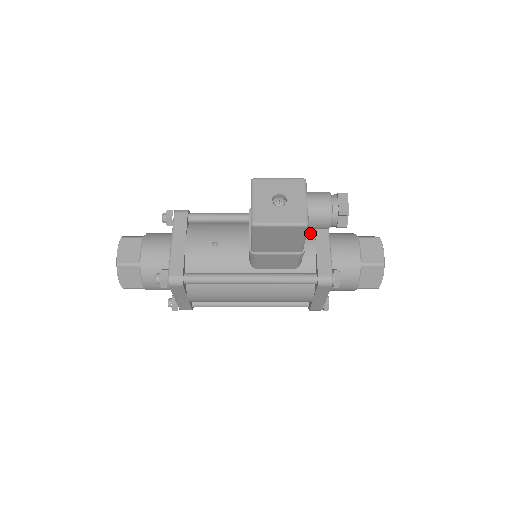
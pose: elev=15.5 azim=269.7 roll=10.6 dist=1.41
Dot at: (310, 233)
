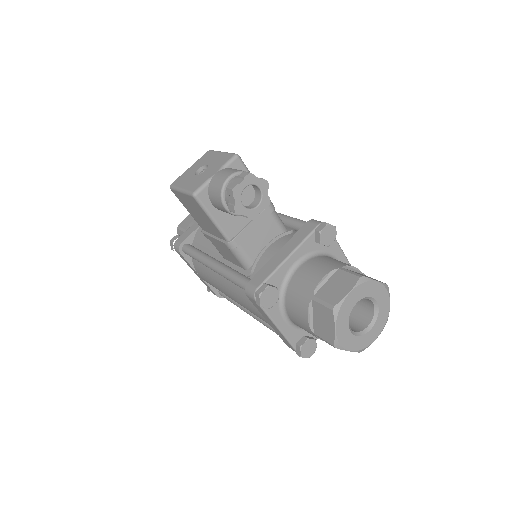
Dot at: (286, 240)
